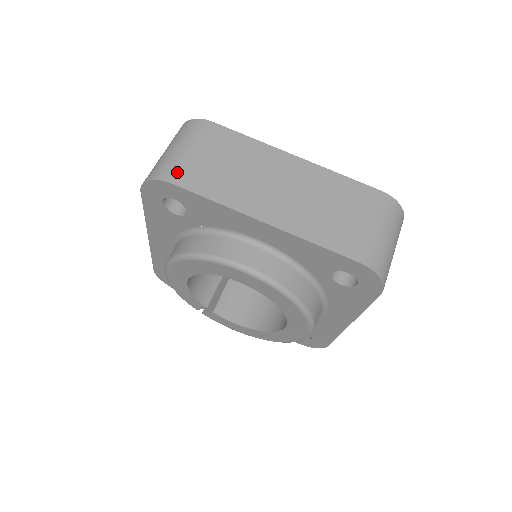
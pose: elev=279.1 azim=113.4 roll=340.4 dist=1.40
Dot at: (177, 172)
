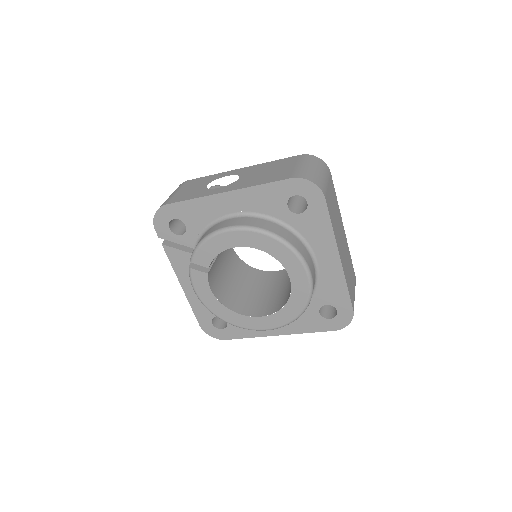
Dot at: (326, 192)
